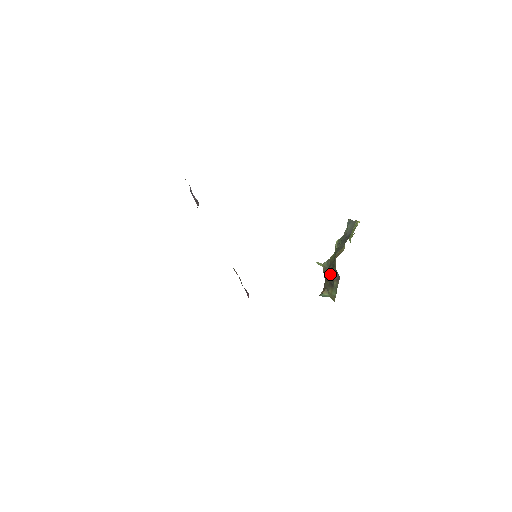
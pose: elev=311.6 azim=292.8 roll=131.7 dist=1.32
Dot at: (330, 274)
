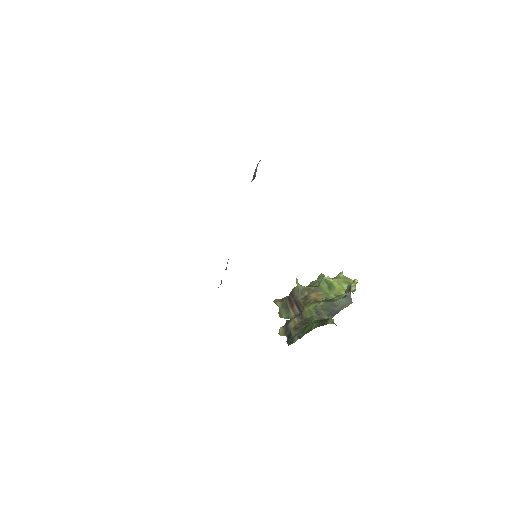
Dot at: (293, 332)
